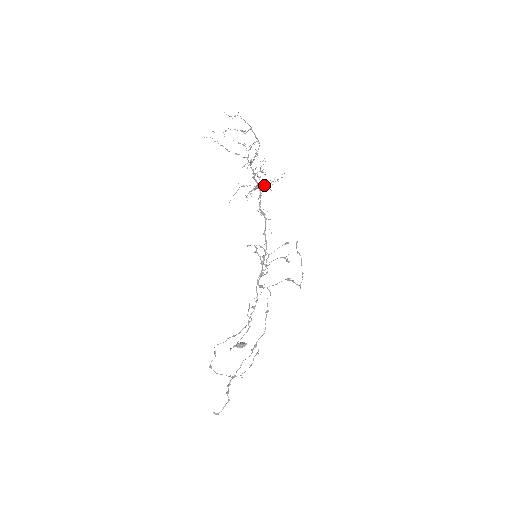
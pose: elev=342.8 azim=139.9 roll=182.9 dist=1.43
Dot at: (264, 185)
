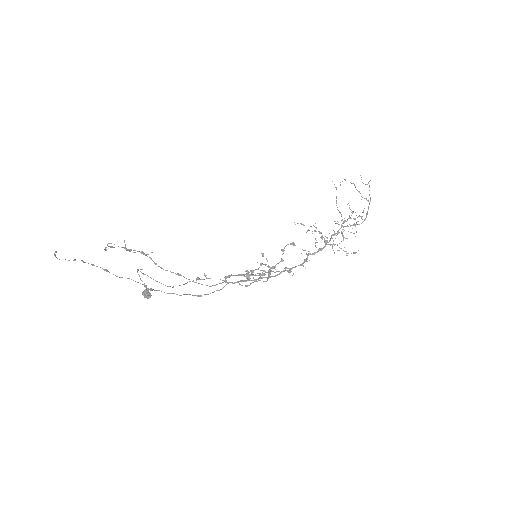
Dot at: occluded
